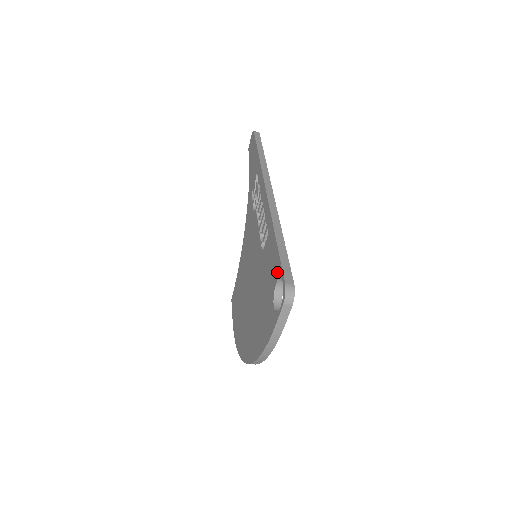
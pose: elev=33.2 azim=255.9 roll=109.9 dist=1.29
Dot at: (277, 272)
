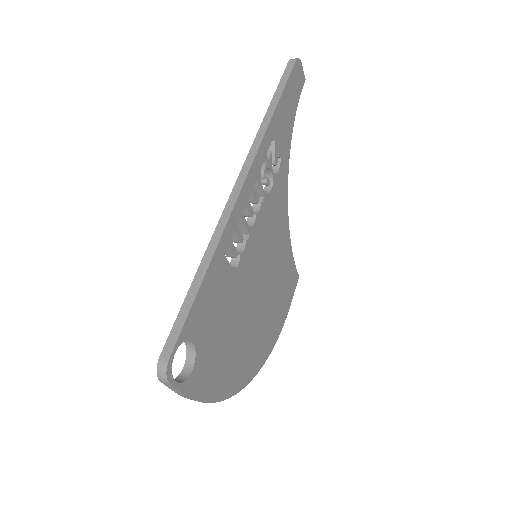
Dot at: occluded
